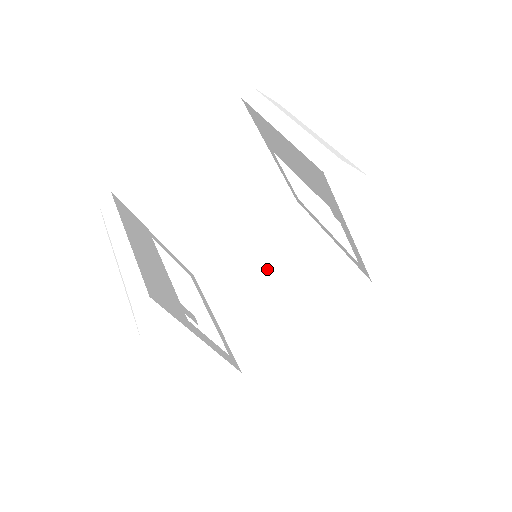
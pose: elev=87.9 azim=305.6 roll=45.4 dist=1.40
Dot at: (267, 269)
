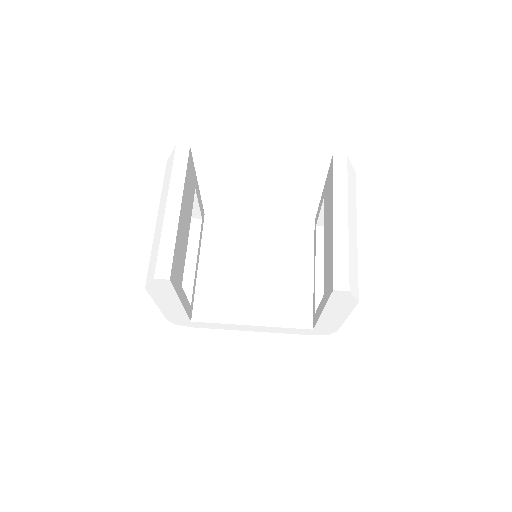
Dot at: (257, 258)
